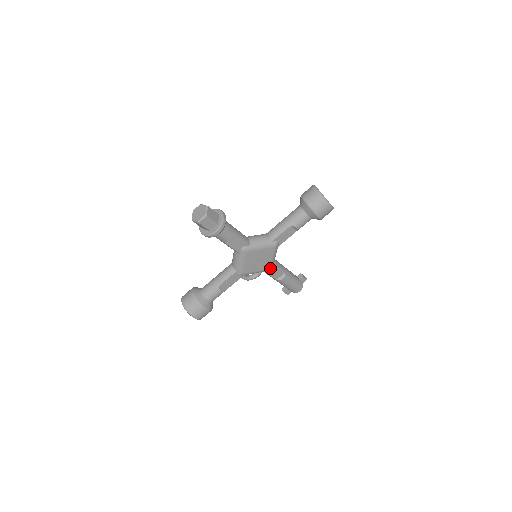
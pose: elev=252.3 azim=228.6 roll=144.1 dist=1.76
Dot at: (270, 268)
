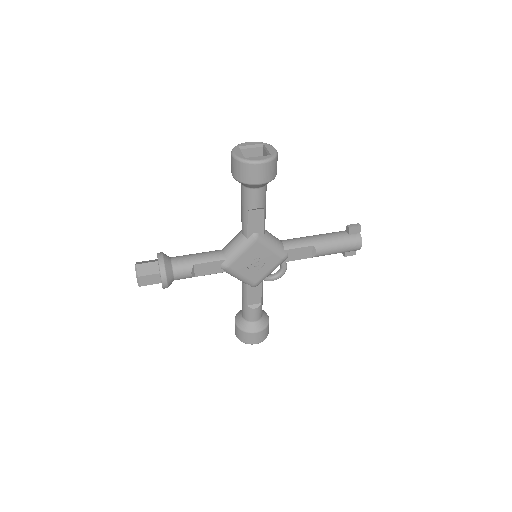
Dot at: (283, 257)
